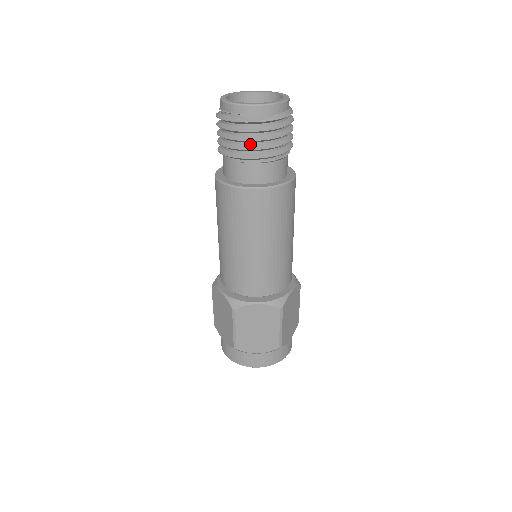
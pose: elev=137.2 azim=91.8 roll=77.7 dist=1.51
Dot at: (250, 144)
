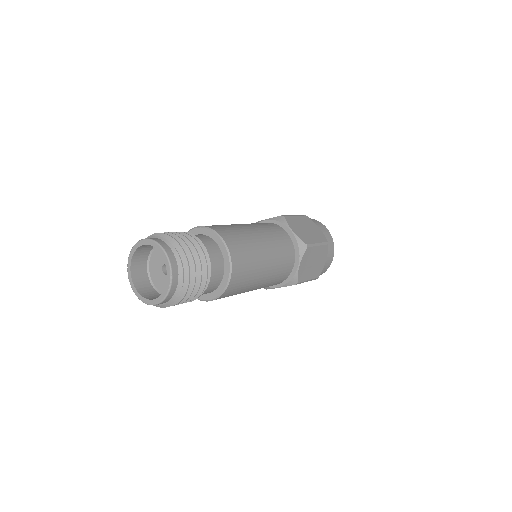
Dot at: occluded
